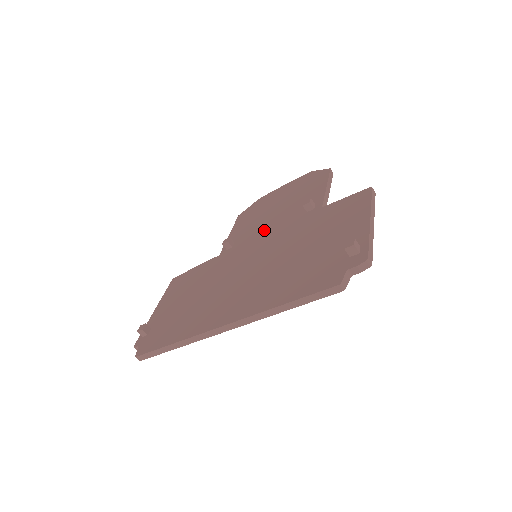
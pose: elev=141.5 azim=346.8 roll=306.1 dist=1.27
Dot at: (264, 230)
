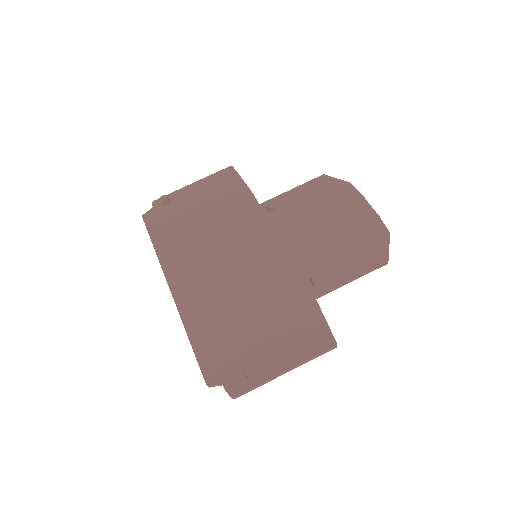
Dot at: (290, 240)
